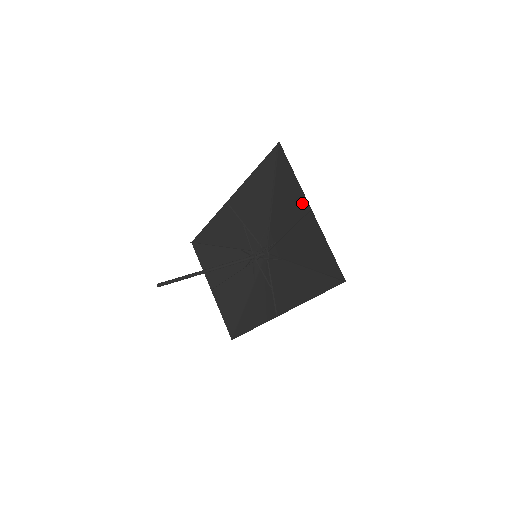
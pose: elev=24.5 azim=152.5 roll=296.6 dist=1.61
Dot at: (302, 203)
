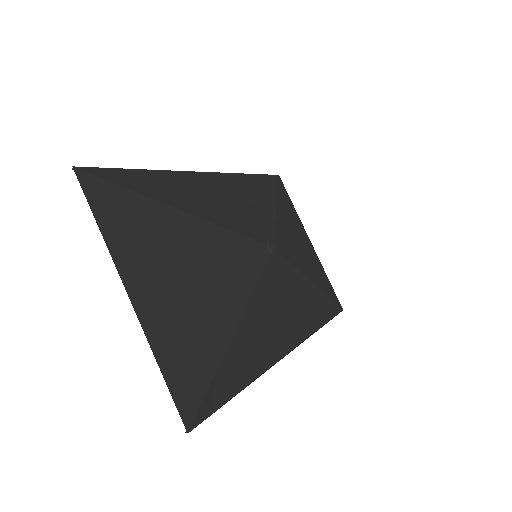
Dot at: (135, 271)
